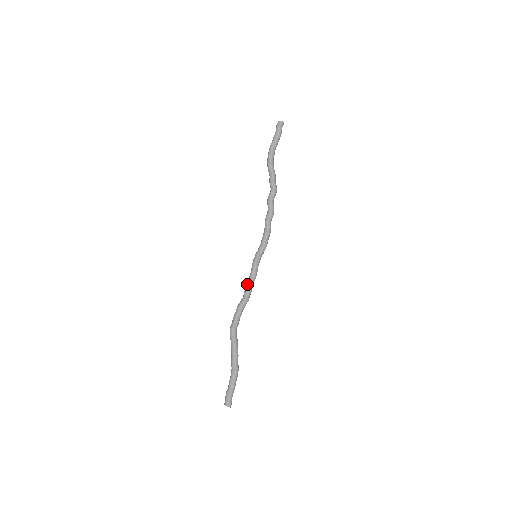
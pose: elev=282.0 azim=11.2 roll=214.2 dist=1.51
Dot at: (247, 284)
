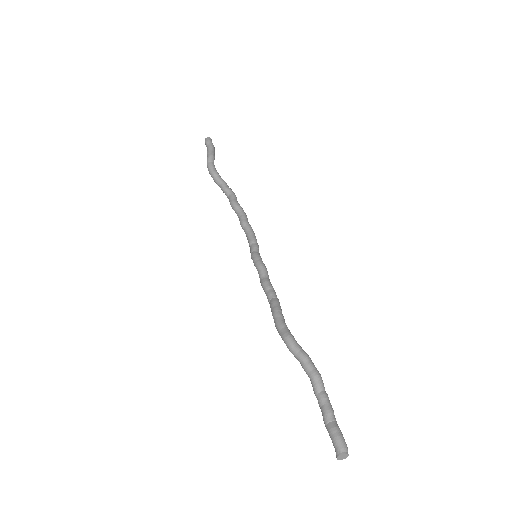
Dot at: (268, 284)
